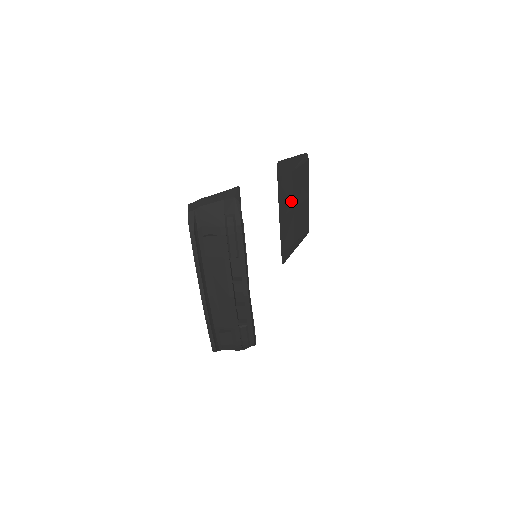
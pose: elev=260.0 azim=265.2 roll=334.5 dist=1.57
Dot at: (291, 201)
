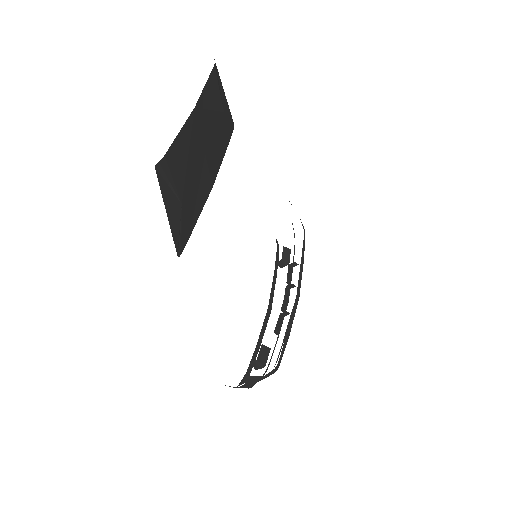
Dot at: (200, 169)
